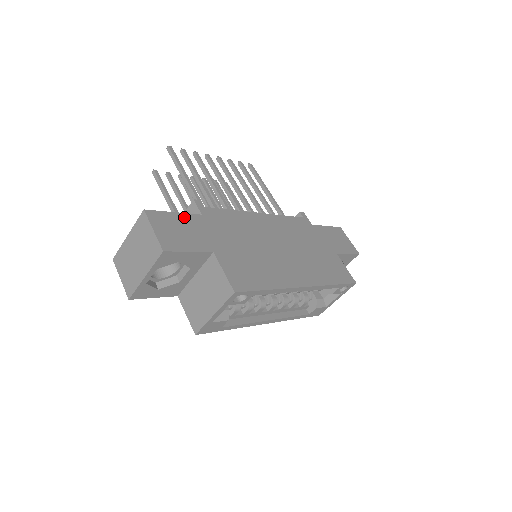
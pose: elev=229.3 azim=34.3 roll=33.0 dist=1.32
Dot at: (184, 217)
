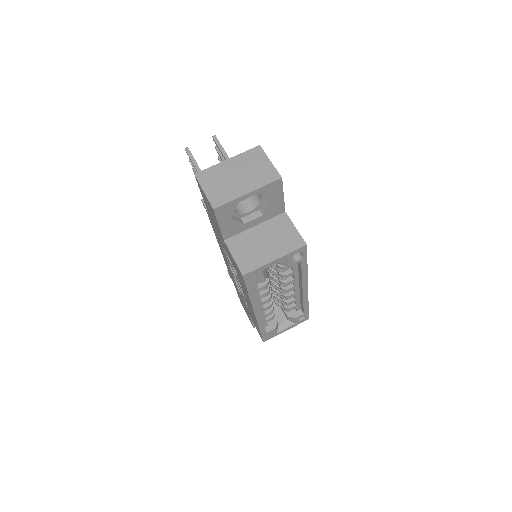
Dot at: occluded
